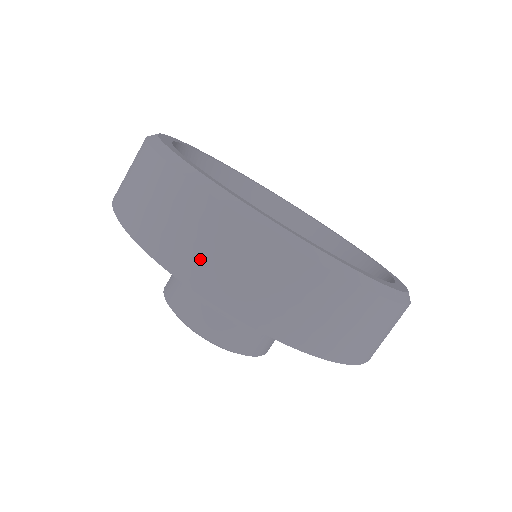
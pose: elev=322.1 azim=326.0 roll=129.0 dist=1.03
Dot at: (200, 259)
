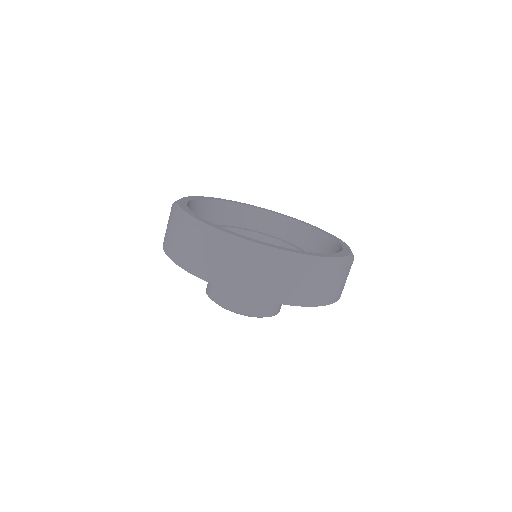
Dot at: (281, 288)
